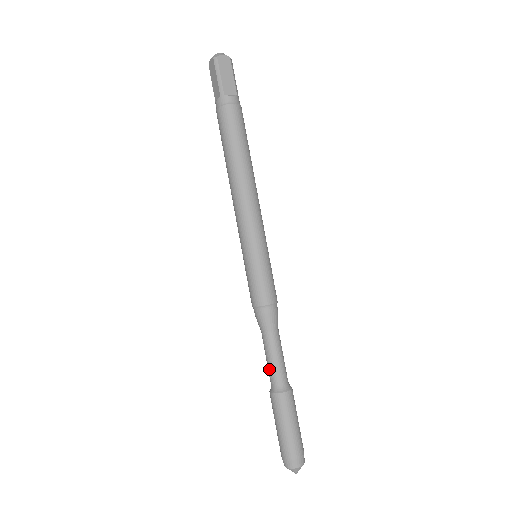
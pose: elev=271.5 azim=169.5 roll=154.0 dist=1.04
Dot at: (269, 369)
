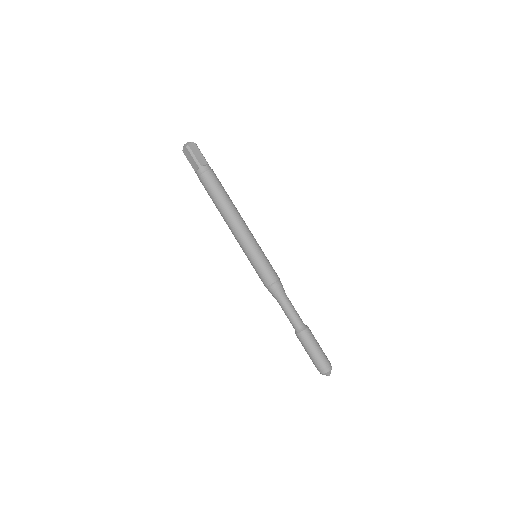
Dot at: (290, 320)
